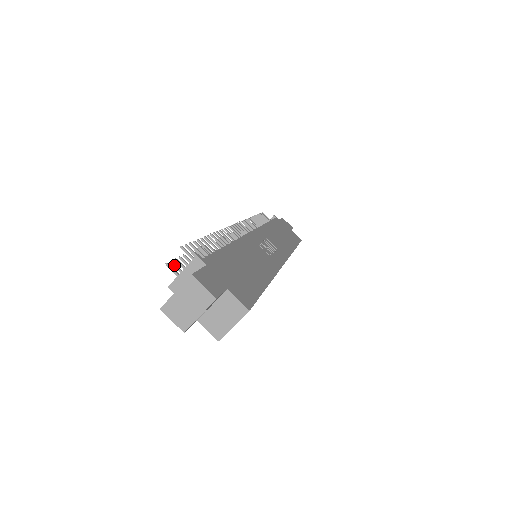
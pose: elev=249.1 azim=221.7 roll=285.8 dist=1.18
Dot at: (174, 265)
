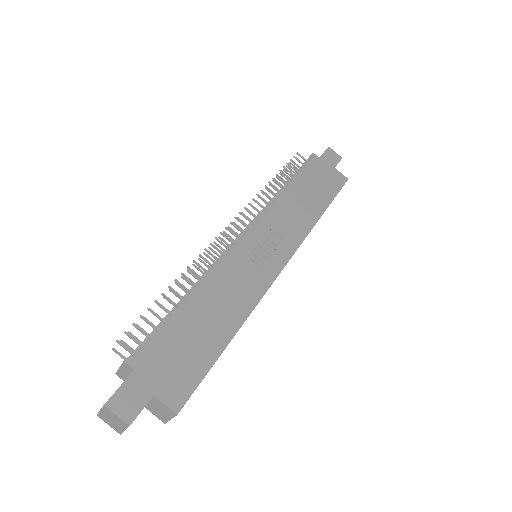
Dot at: (124, 344)
